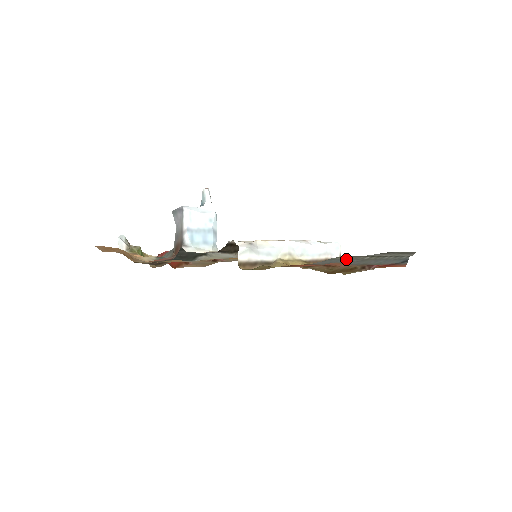
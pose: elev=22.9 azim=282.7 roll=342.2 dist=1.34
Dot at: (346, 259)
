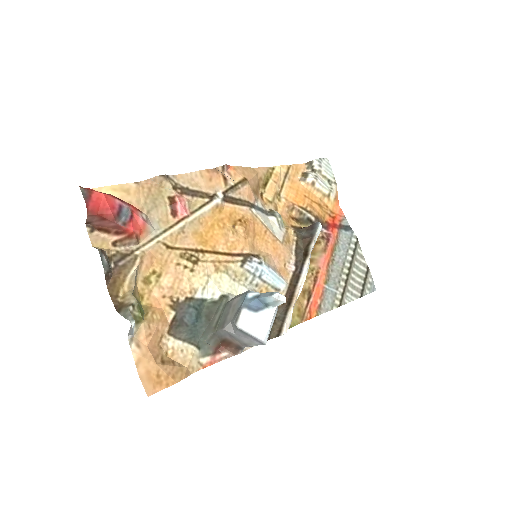
Dot at: (335, 290)
